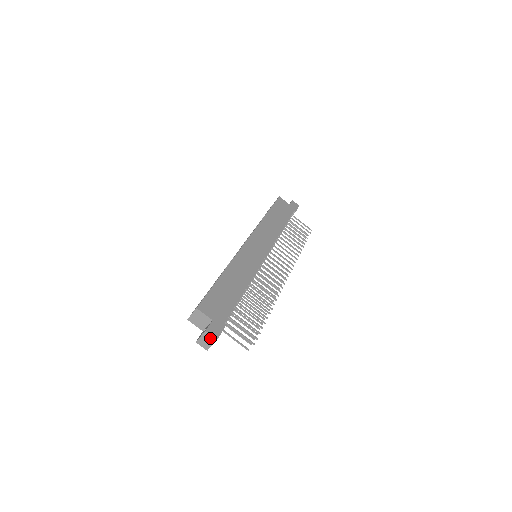
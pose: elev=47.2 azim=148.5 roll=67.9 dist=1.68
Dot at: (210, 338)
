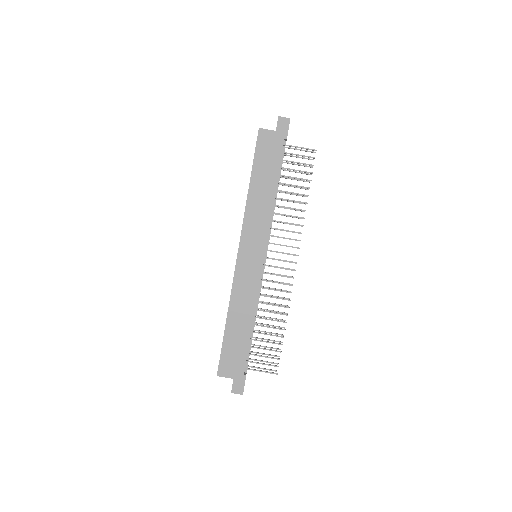
Dot at: (238, 393)
